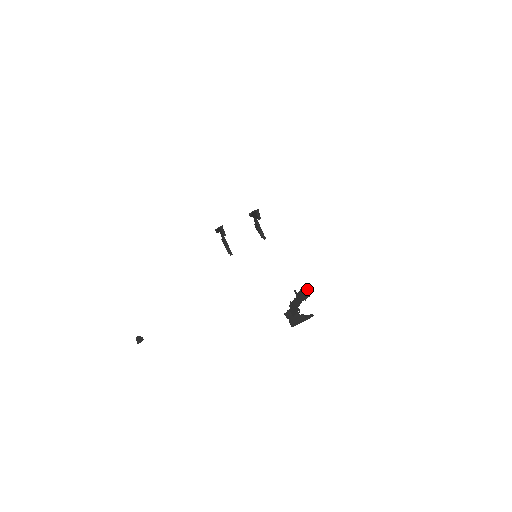
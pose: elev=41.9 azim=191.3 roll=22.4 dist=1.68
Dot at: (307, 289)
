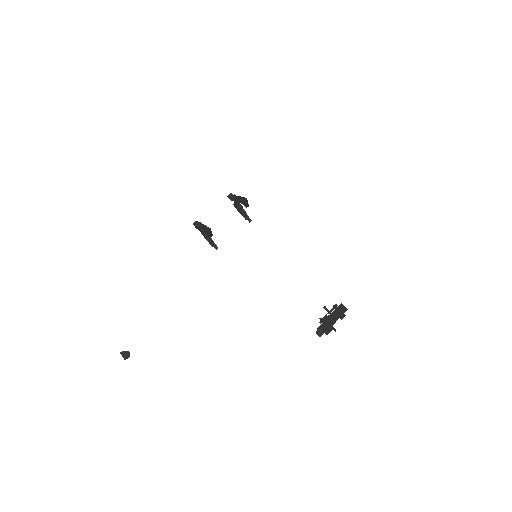
Dot at: (343, 309)
